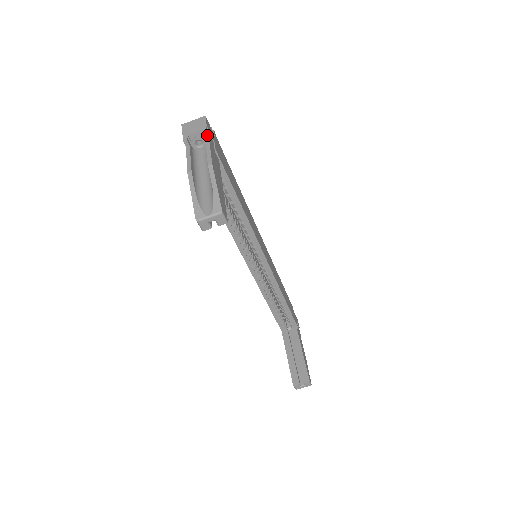
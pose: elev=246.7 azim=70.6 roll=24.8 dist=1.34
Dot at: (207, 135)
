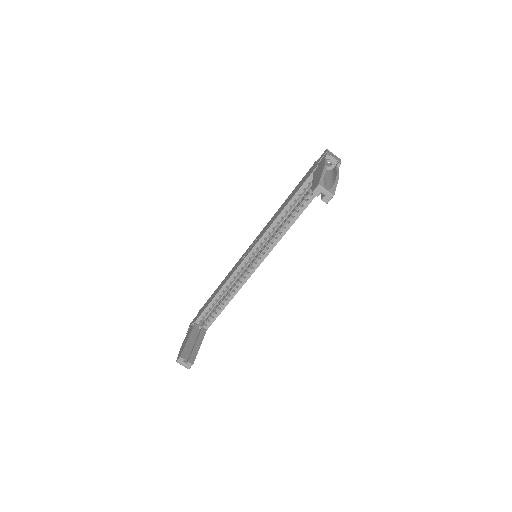
Dot at: occluded
